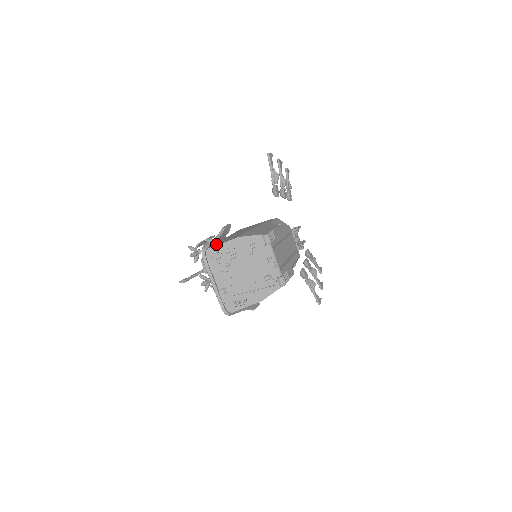
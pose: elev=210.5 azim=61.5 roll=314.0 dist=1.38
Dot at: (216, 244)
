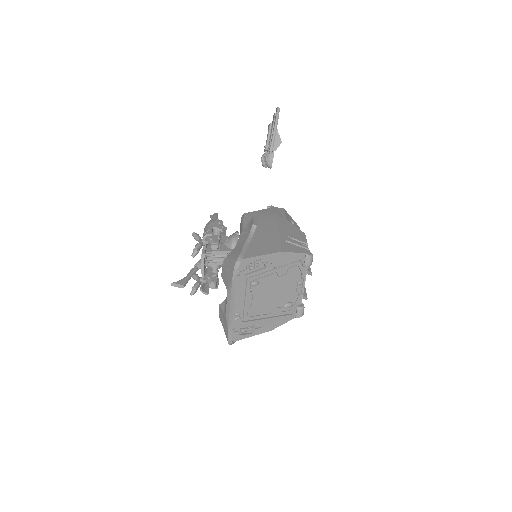
Dot at: (249, 252)
